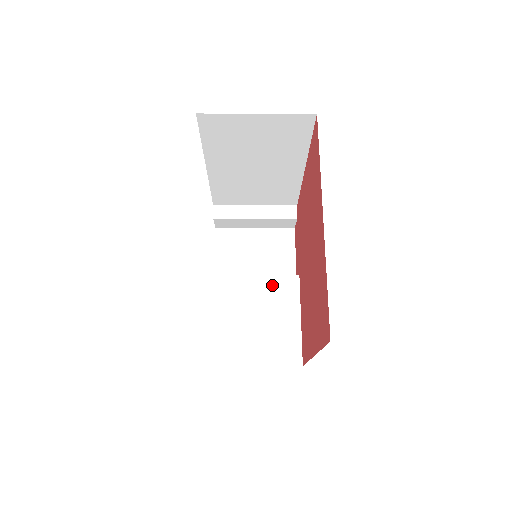
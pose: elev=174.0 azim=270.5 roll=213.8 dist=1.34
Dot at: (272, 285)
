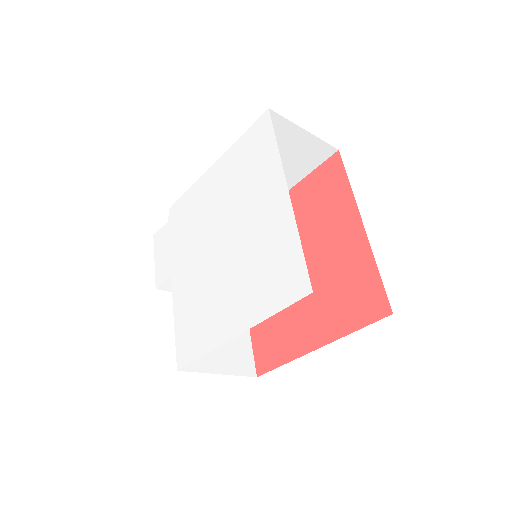
Dot at: occluded
